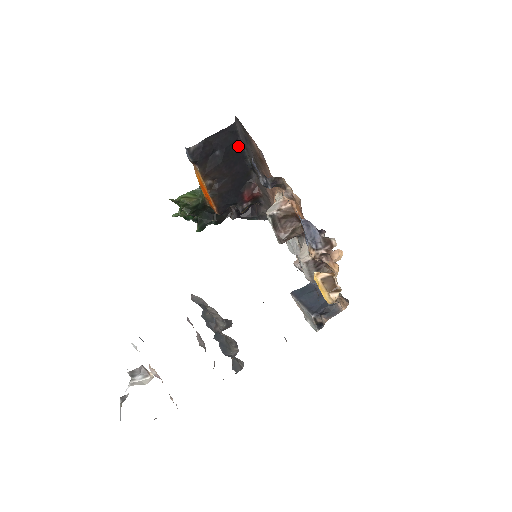
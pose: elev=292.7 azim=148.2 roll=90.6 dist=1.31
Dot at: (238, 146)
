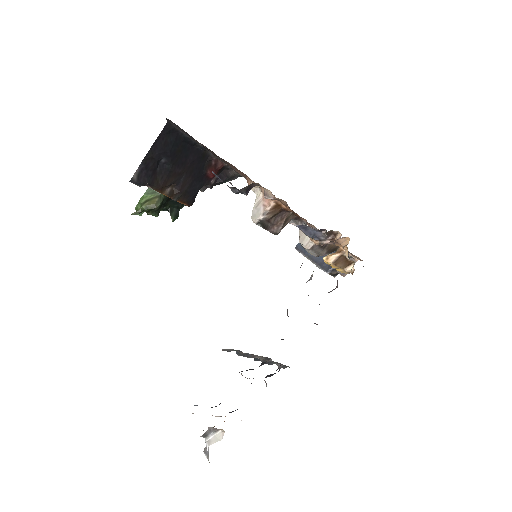
Dot at: (182, 140)
